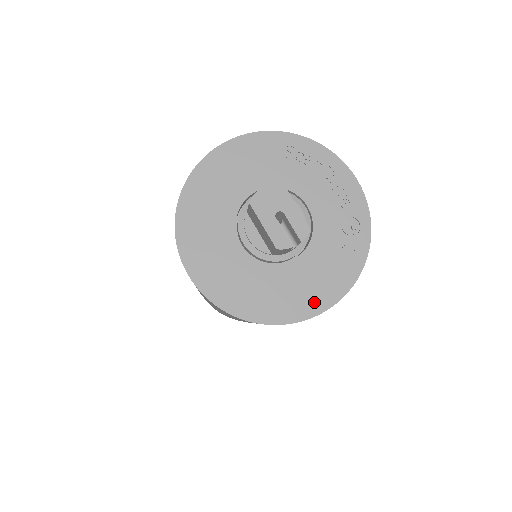
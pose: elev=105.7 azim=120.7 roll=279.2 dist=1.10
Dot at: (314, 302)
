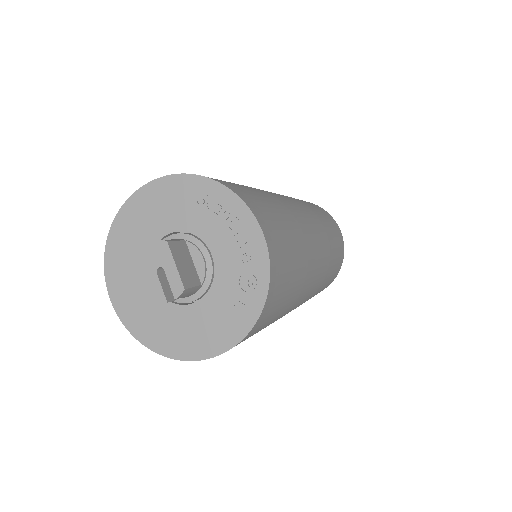
Dot at: (204, 347)
